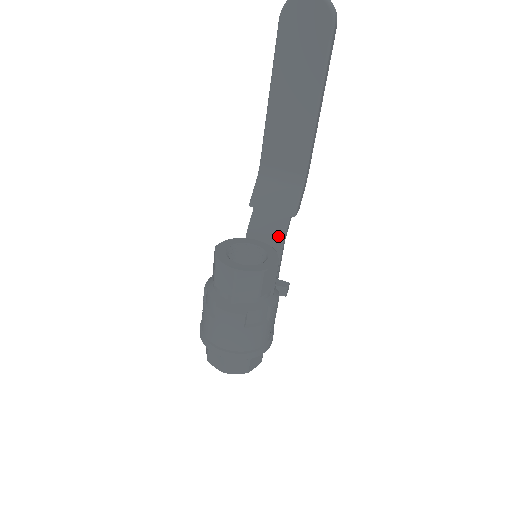
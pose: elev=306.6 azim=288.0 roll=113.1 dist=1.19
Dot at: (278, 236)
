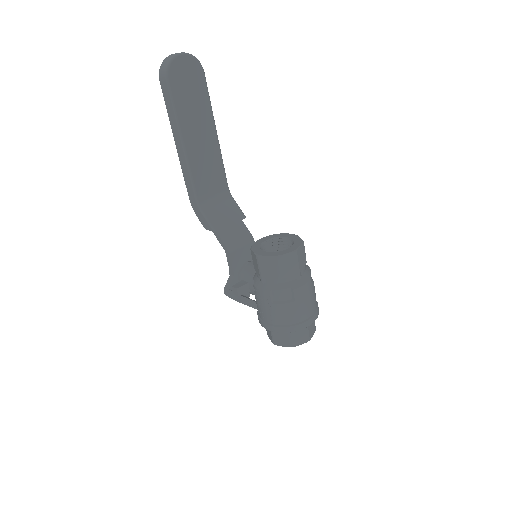
Dot at: (248, 237)
